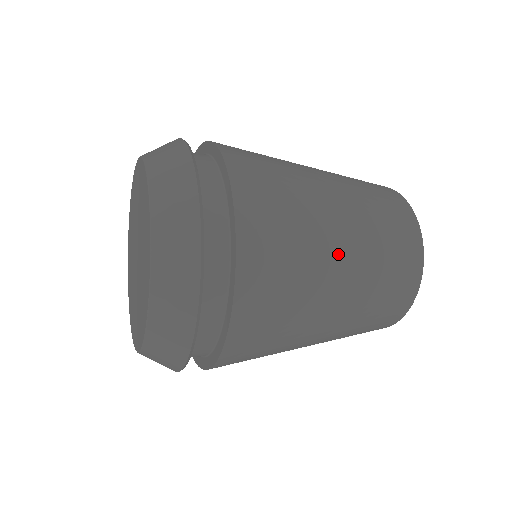
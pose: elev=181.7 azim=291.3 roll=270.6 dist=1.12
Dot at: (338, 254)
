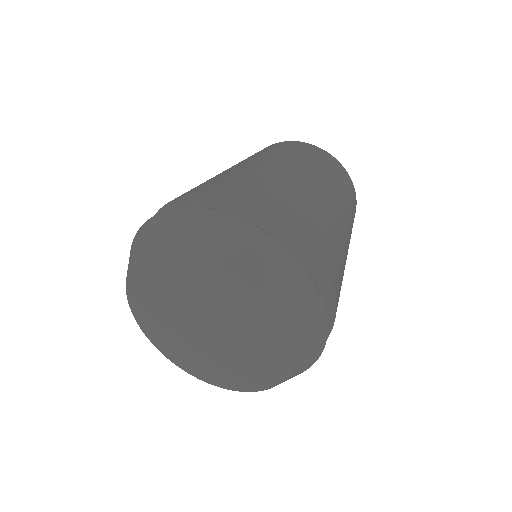
Dot at: (347, 252)
